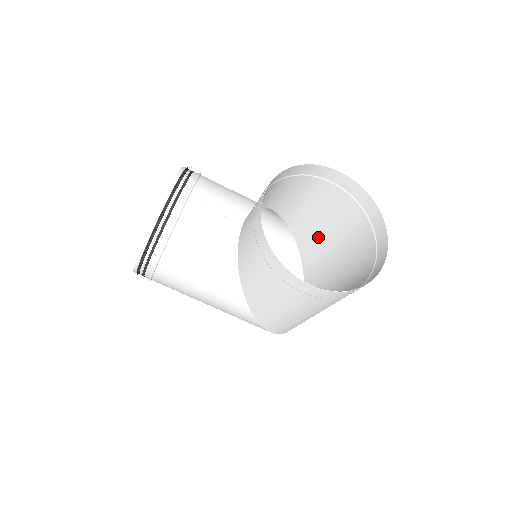
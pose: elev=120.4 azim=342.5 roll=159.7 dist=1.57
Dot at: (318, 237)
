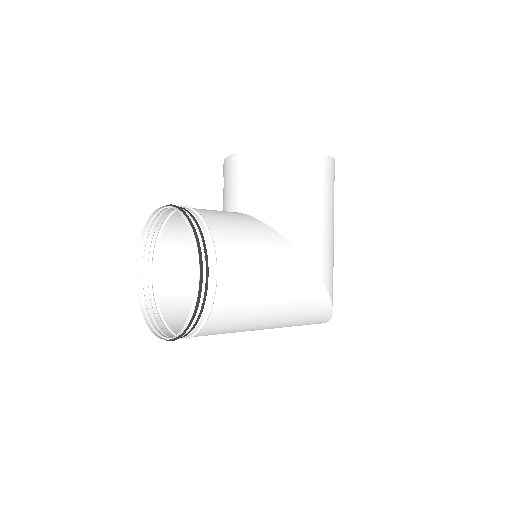
Dot at: occluded
